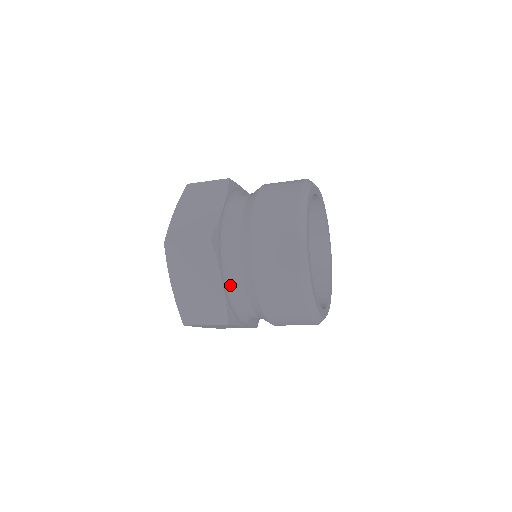
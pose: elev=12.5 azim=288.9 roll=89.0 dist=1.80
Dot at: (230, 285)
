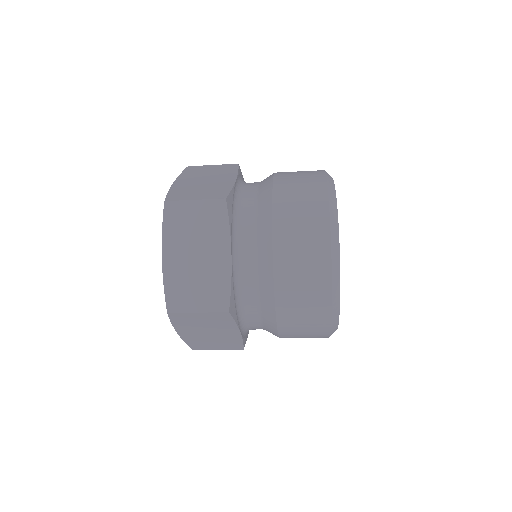
Dot at: (246, 327)
